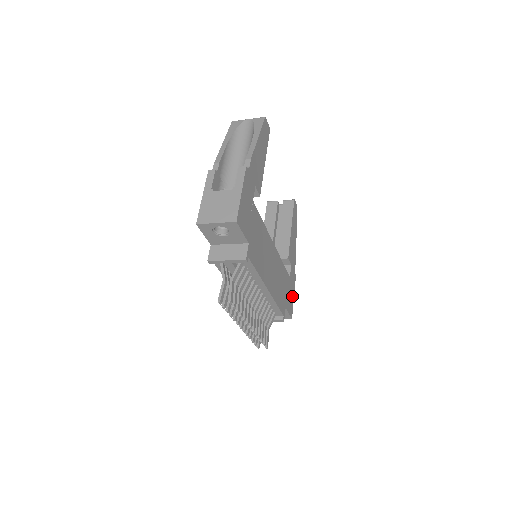
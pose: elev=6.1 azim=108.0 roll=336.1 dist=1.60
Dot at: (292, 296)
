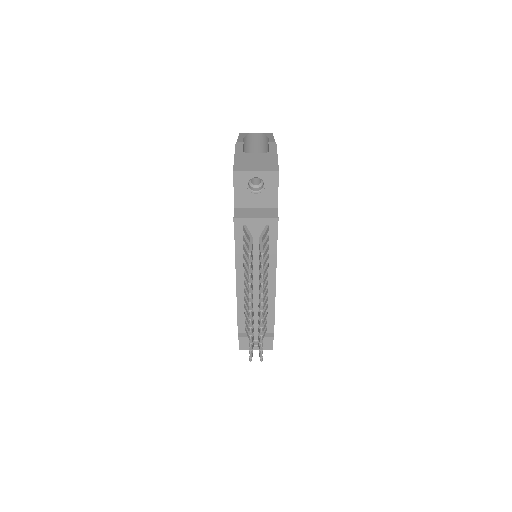
Dot at: occluded
